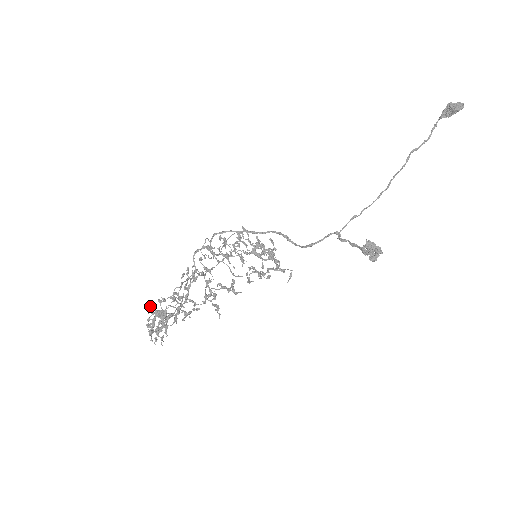
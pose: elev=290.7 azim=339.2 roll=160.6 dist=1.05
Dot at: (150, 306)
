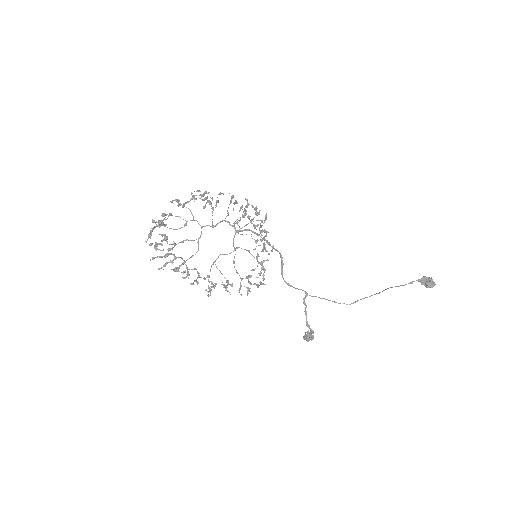
Dot at: occluded
